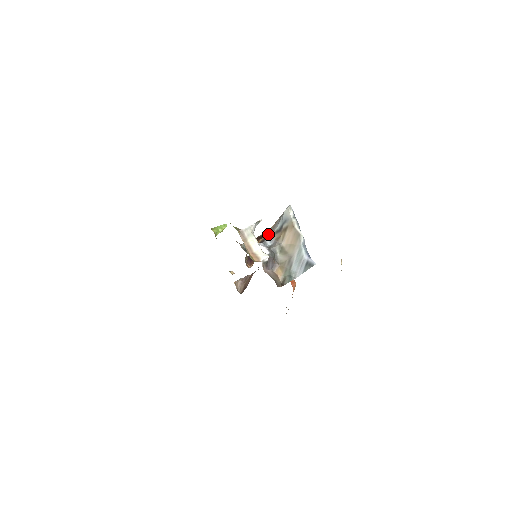
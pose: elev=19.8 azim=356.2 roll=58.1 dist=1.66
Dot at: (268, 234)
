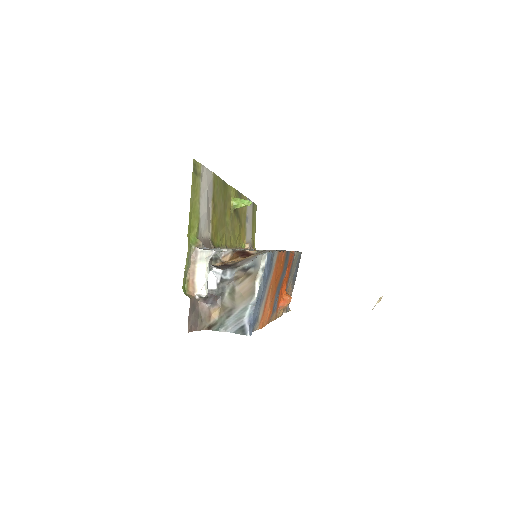
Dot at: (239, 262)
